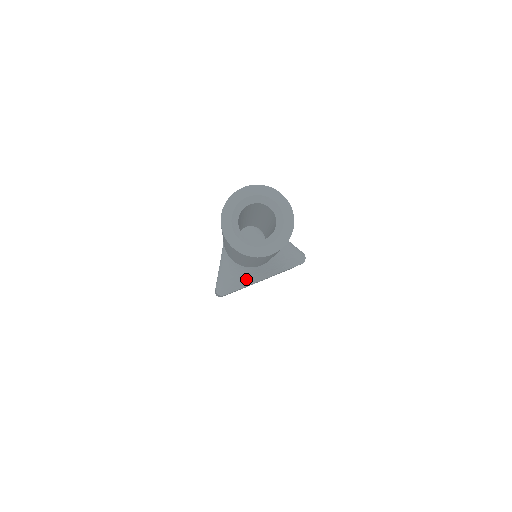
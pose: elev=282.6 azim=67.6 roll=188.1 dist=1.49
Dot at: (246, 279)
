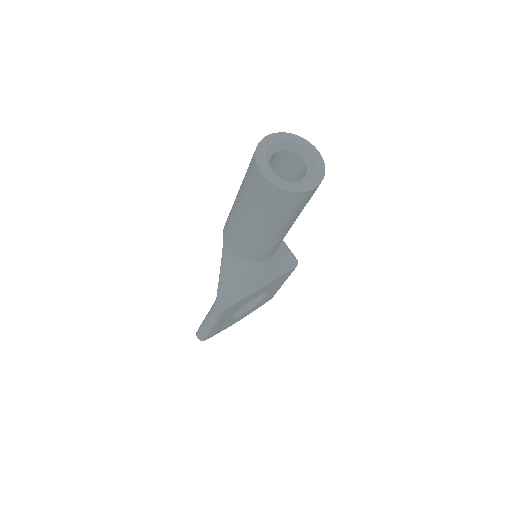
Dot at: (249, 284)
